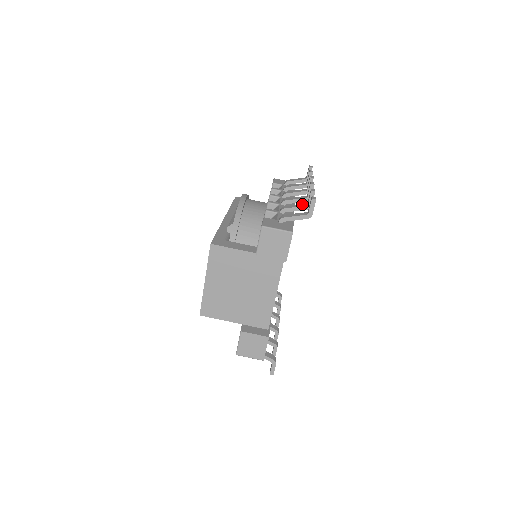
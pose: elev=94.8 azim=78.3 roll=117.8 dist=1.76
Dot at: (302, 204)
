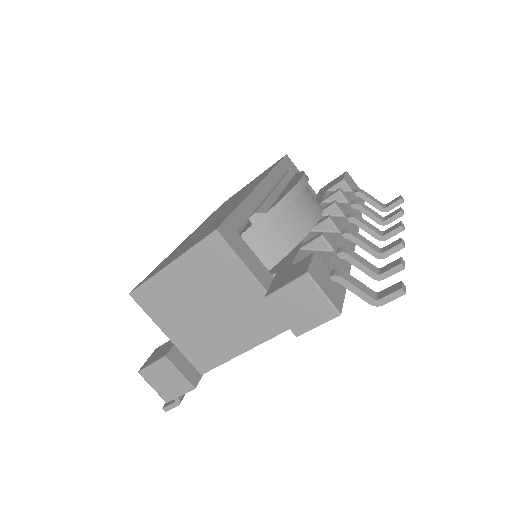
Dot at: (372, 265)
